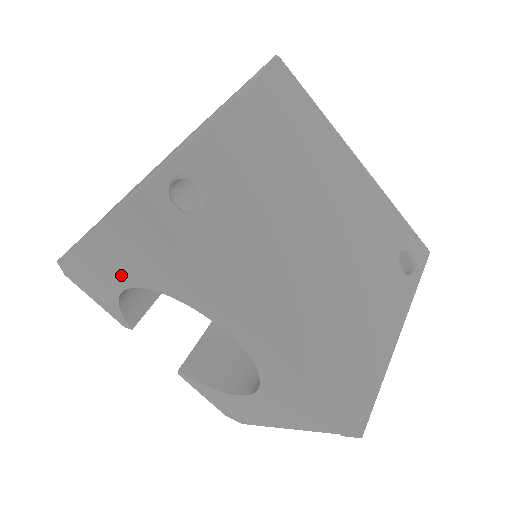
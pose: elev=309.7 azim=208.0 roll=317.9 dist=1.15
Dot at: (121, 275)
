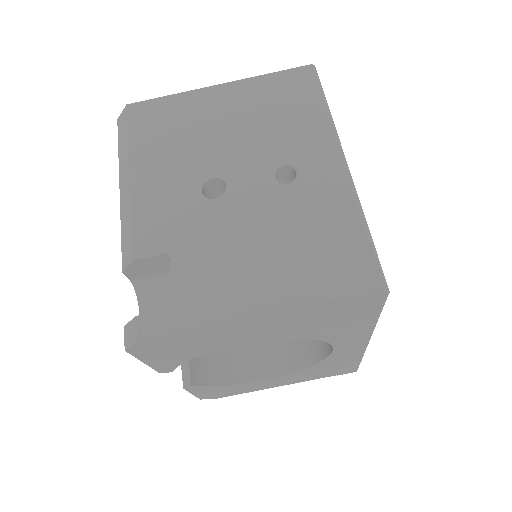
Dot at: (261, 335)
